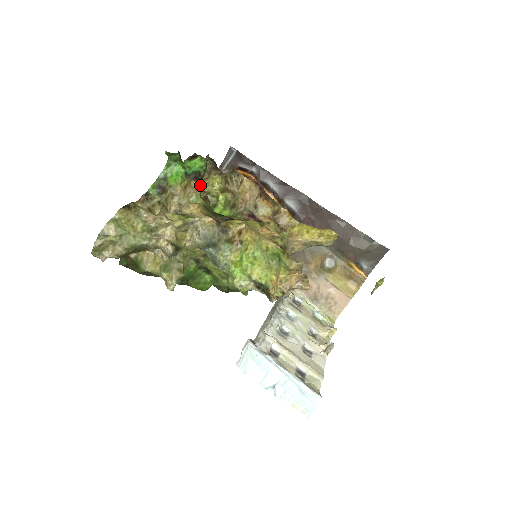
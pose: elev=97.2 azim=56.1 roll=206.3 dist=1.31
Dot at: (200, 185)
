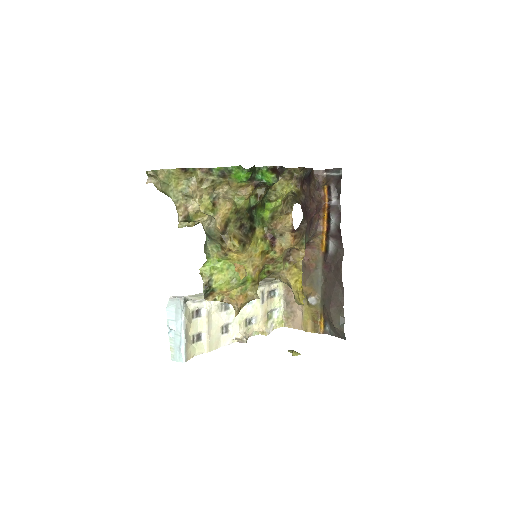
Dot at: (266, 186)
